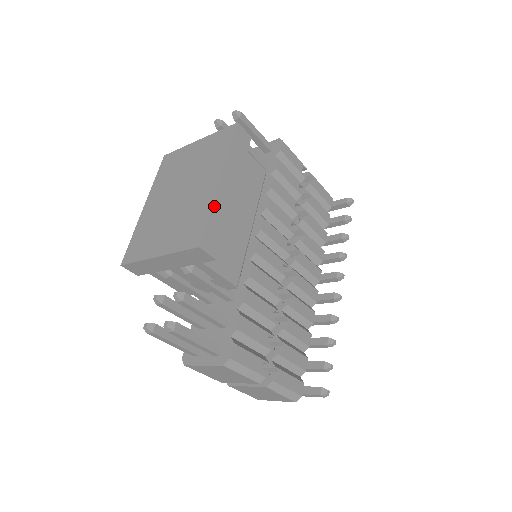
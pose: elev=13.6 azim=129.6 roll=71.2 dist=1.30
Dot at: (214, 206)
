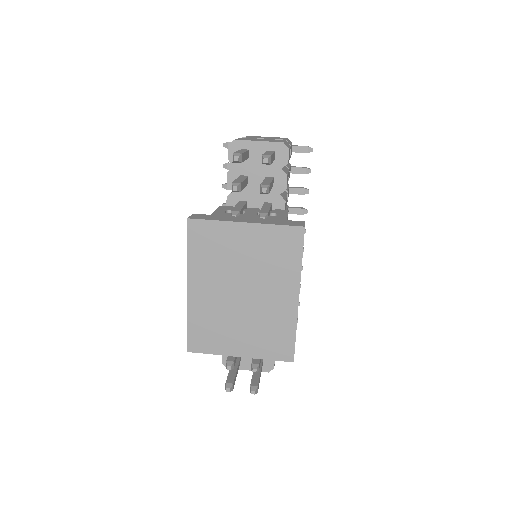
Dot at: occluded
